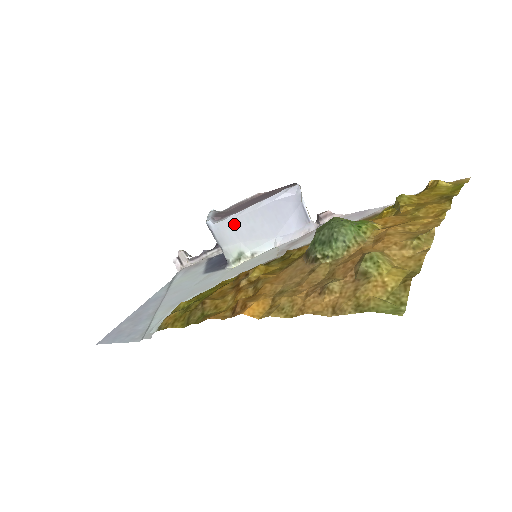
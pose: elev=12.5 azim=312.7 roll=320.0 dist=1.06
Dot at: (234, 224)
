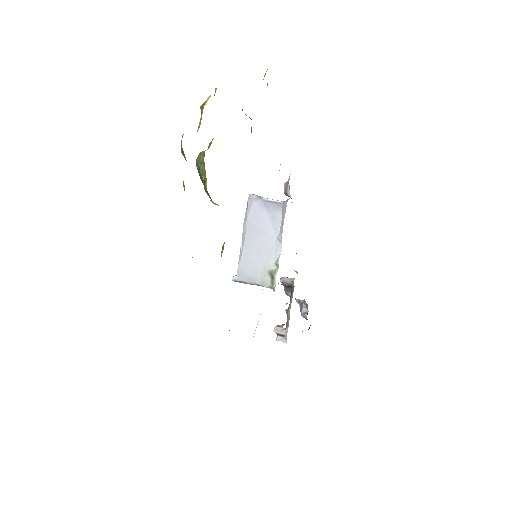
Dot at: (245, 261)
